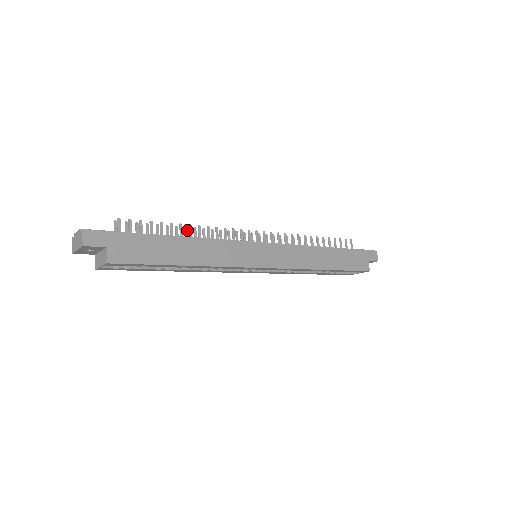
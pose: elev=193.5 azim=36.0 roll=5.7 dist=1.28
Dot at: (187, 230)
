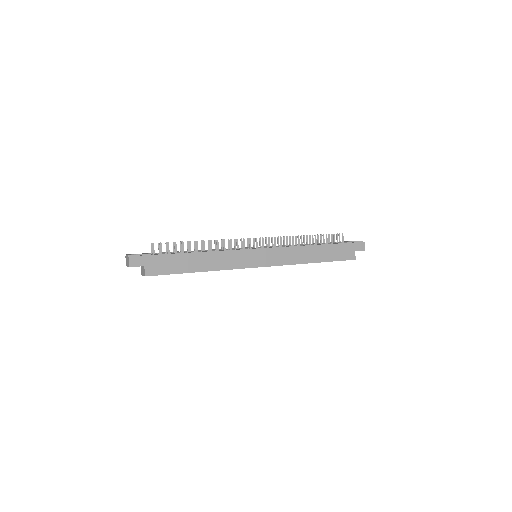
Dot at: occluded
